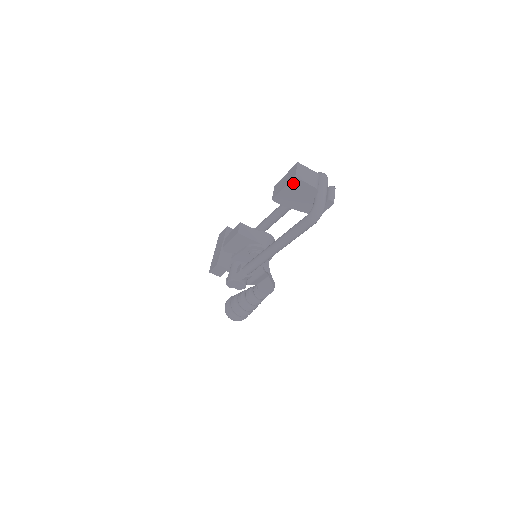
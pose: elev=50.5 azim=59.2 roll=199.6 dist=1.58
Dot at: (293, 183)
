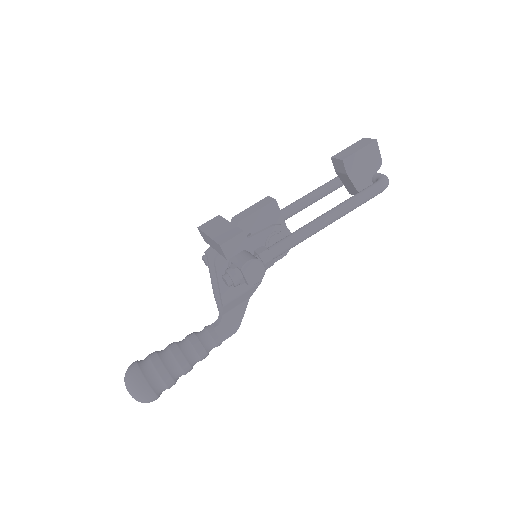
Dot at: (371, 146)
